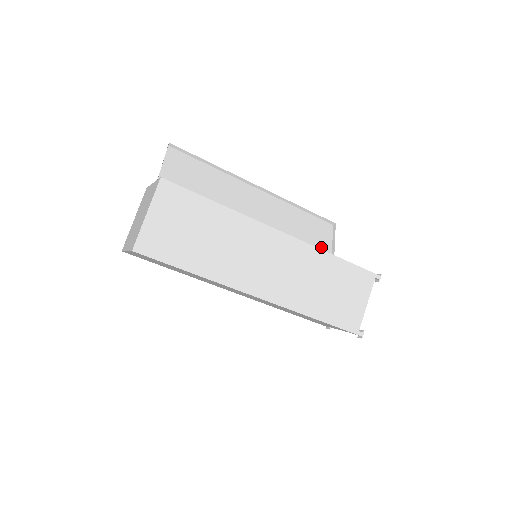
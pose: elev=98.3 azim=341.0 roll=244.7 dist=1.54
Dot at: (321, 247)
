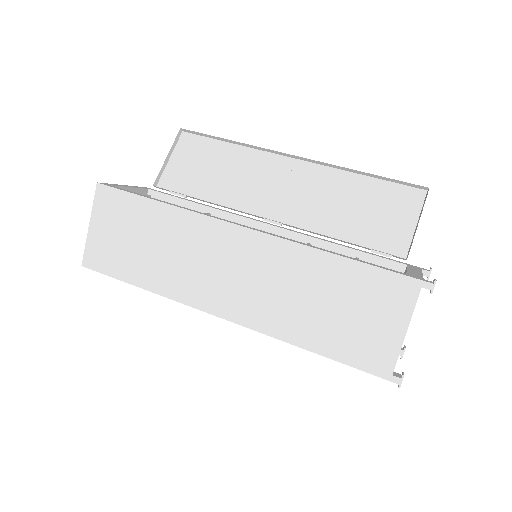
Dot at: (392, 230)
